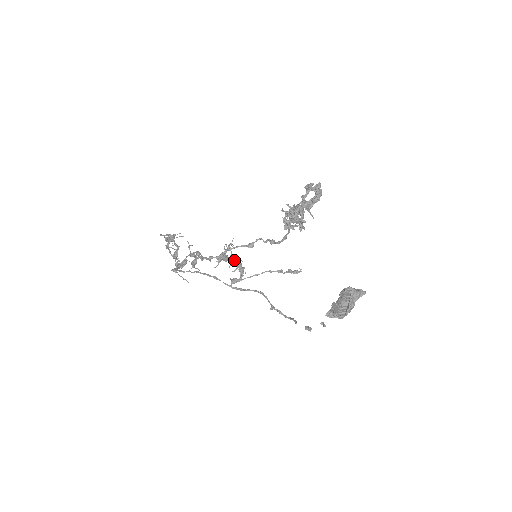
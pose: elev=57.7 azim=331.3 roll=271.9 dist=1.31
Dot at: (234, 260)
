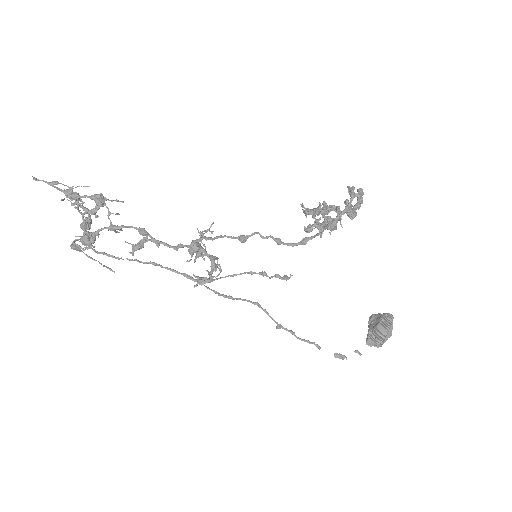
Dot at: occluded
